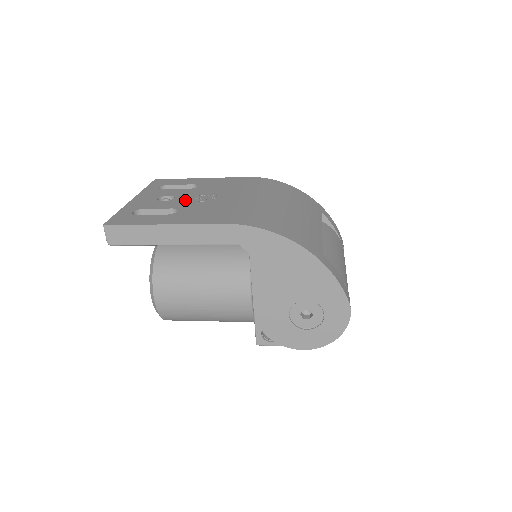
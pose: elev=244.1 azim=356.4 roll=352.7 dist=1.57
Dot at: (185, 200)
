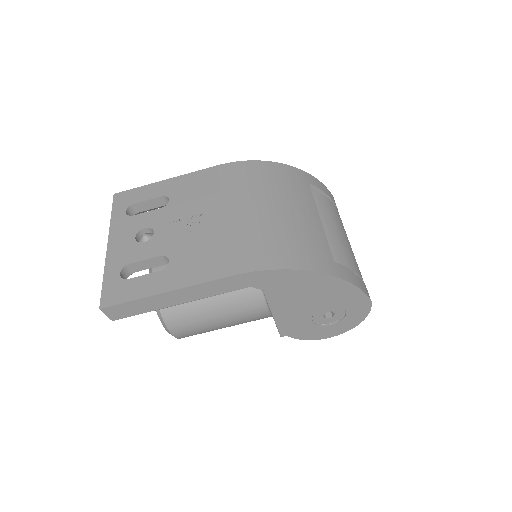
Dot at: (168, 234)
